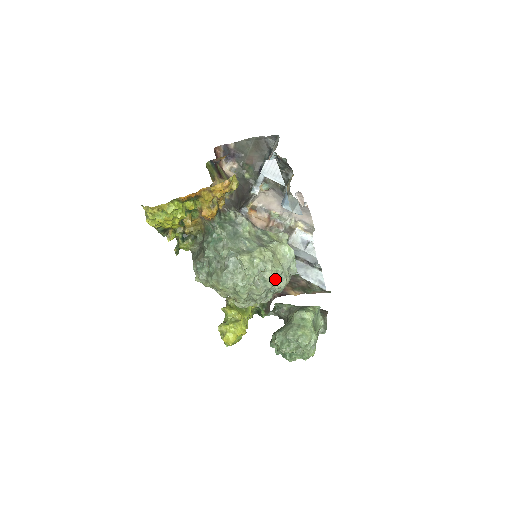
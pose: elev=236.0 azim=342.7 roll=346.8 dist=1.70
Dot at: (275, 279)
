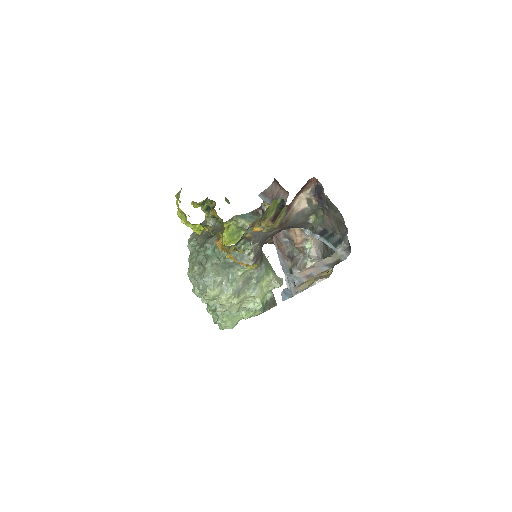
Dot at: (225, 310)
